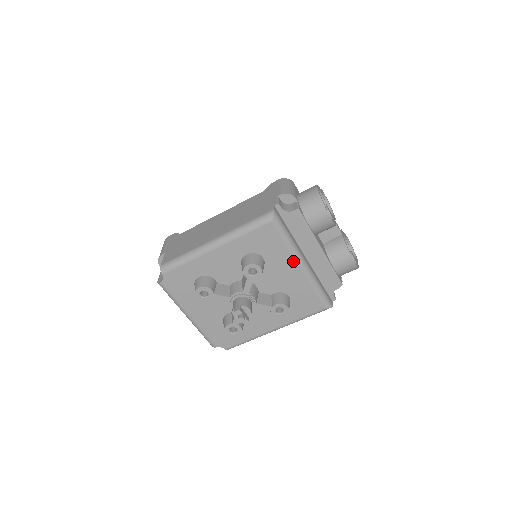
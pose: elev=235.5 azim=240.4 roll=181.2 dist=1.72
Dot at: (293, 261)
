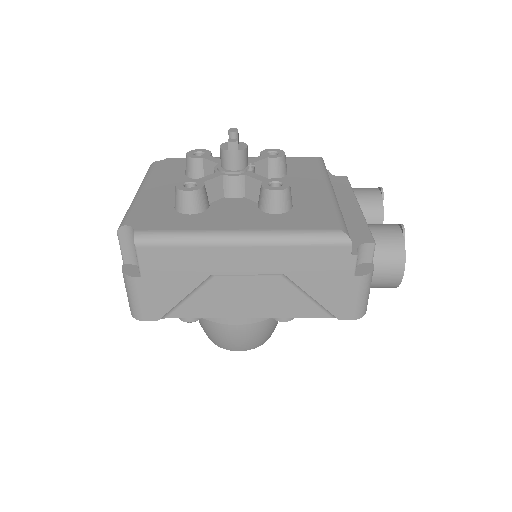
Dot at: (321, 182)
